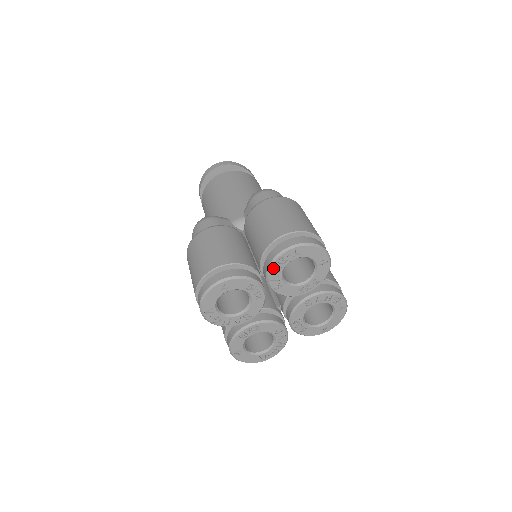
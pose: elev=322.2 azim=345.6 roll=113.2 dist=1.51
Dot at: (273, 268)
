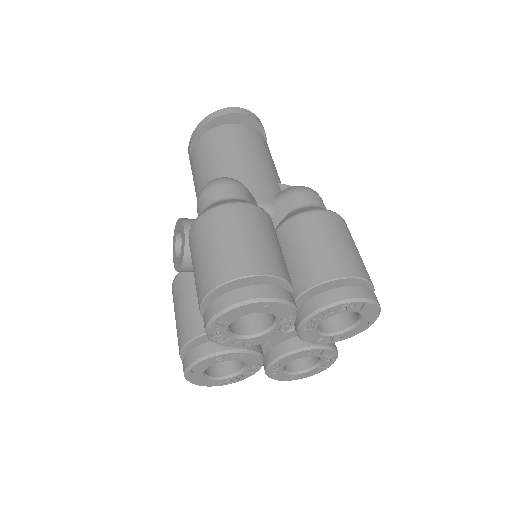
Dot at: (326, 310)
